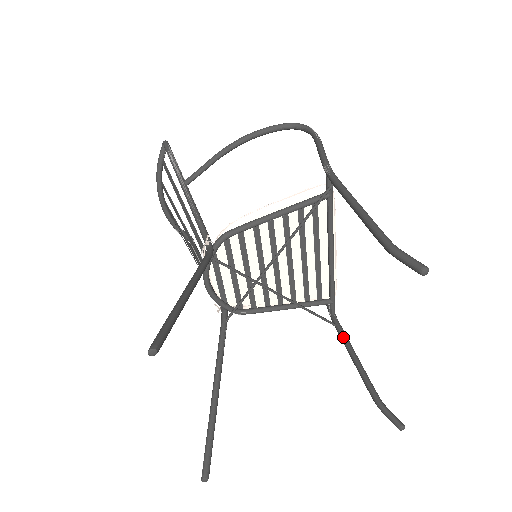
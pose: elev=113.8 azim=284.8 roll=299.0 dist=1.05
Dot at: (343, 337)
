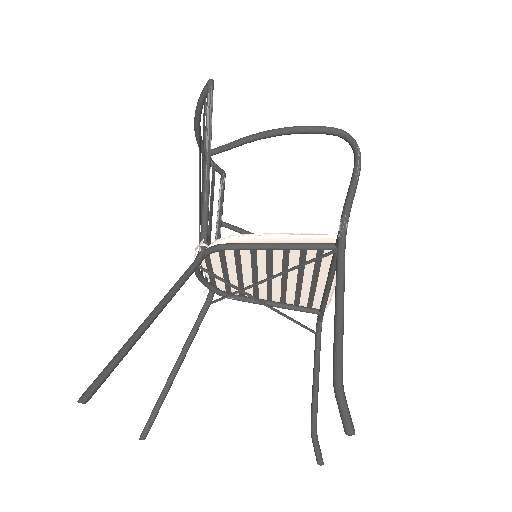
Dot at: (316, 351)
